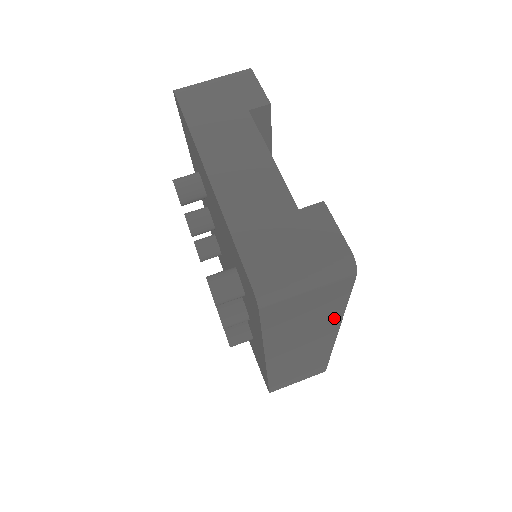
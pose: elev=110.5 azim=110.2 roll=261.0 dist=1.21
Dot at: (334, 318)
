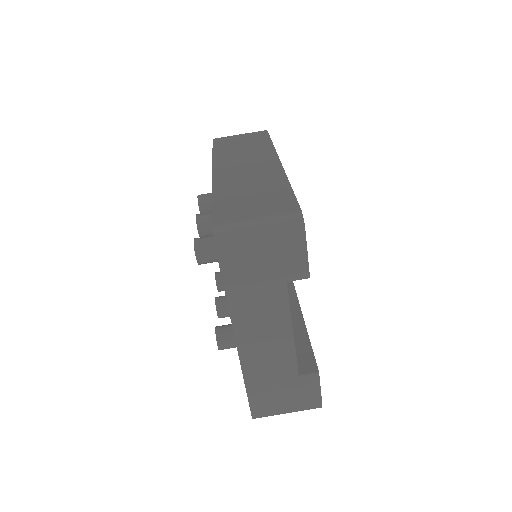
Dot at: occluded
